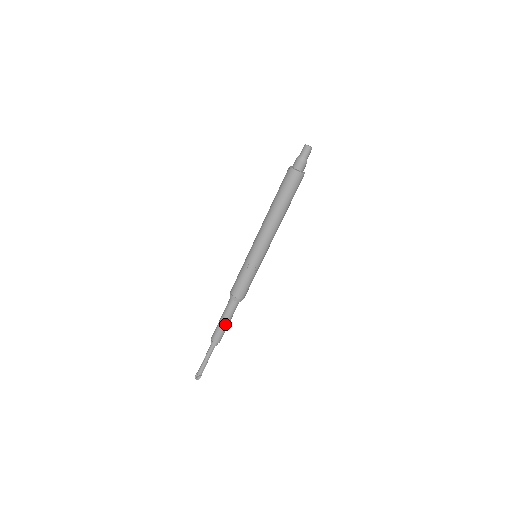
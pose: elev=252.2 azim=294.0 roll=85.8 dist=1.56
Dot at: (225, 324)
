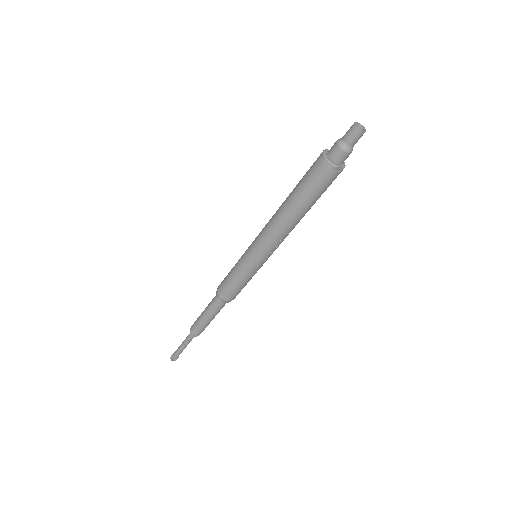
Dot at: (204, 316)
